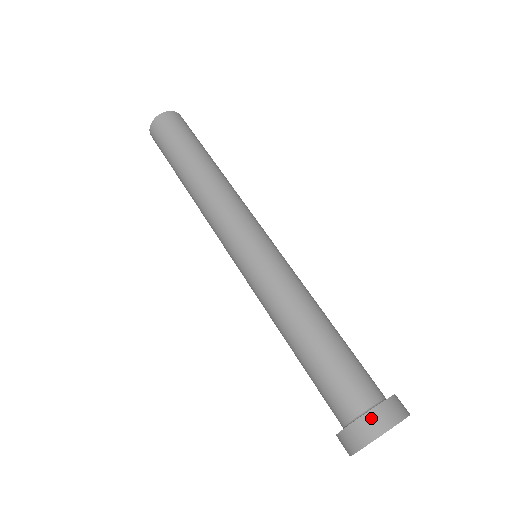
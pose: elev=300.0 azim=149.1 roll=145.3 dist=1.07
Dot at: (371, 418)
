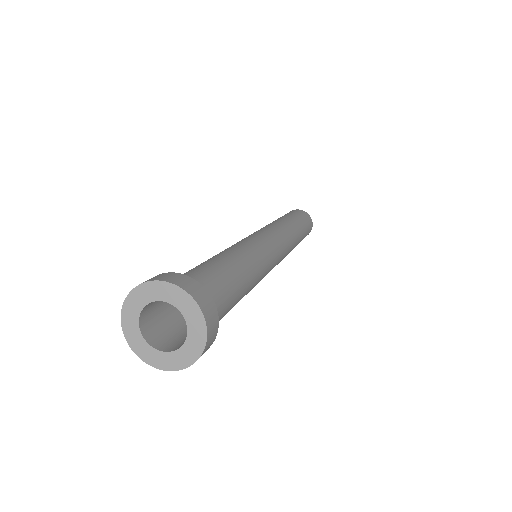
Dot at: (197, 285)
